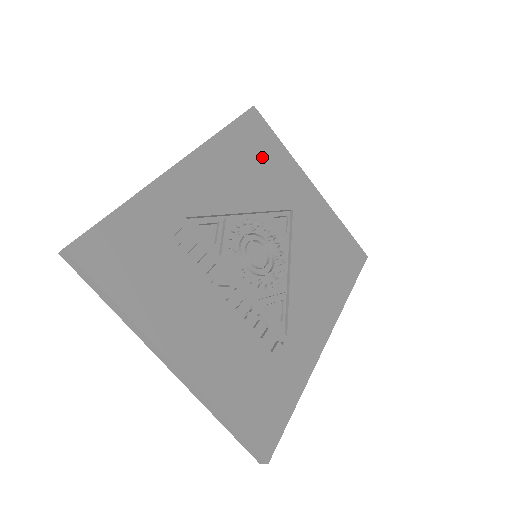
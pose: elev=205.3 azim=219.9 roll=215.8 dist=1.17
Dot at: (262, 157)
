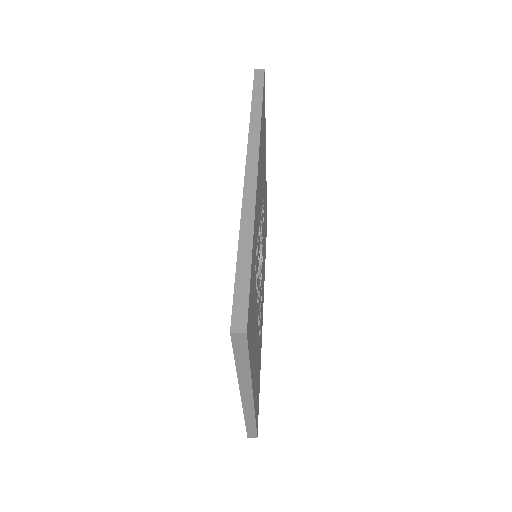
Dot at: occluded
